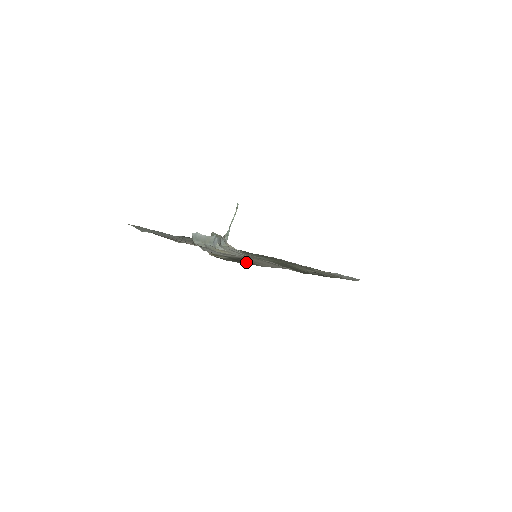
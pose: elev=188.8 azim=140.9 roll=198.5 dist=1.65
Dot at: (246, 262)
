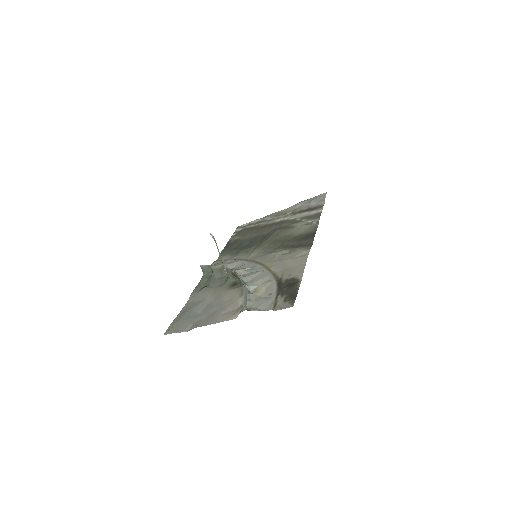
Dot at: (292, 286)
